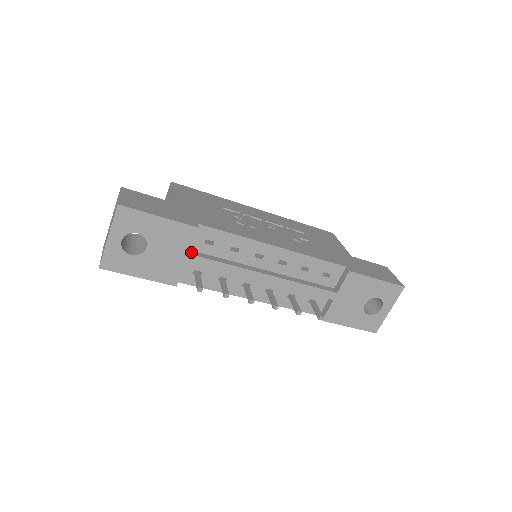
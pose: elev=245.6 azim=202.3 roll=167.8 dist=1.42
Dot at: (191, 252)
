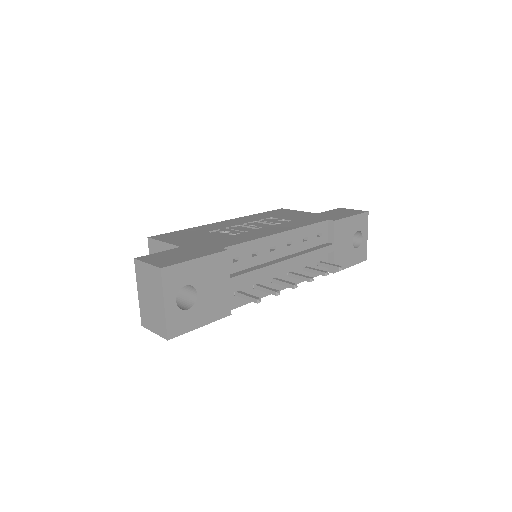
Dot at: (228, 277)
